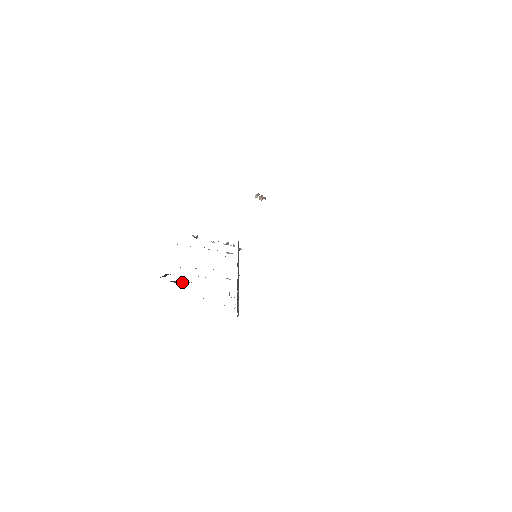
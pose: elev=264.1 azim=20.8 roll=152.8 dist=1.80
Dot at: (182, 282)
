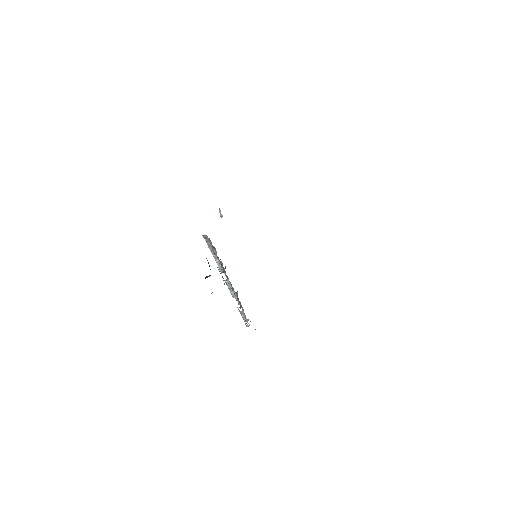
Dot at: occluded
